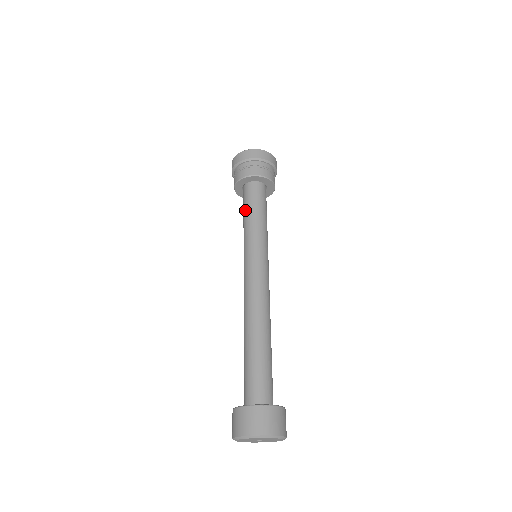
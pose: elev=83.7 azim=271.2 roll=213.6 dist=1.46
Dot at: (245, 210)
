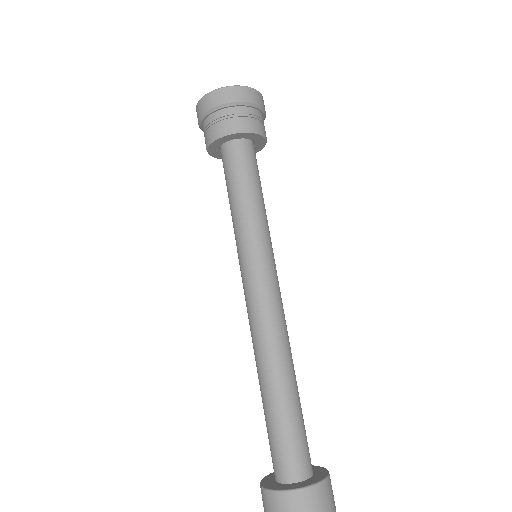
Dot at: (227, 190)
